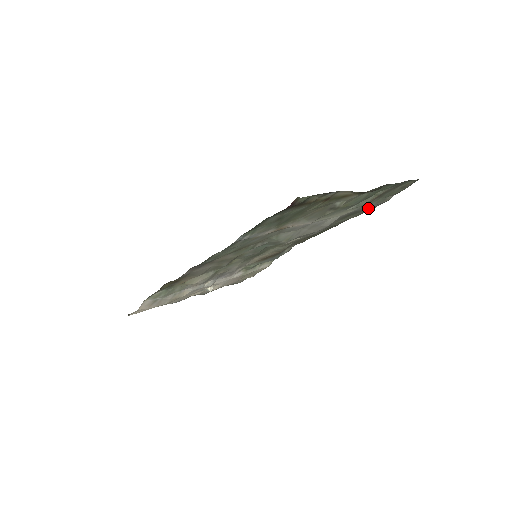
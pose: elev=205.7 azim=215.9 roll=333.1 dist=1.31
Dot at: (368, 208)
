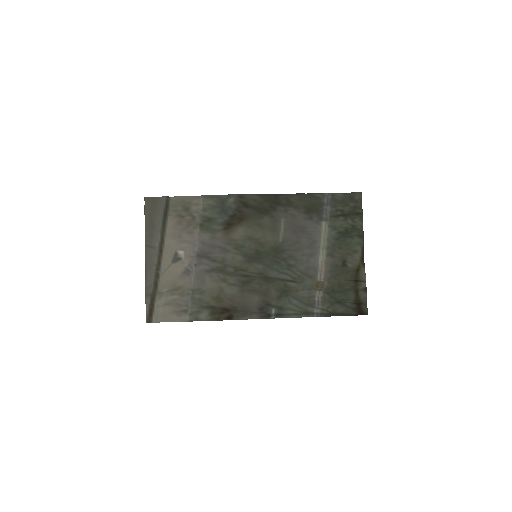
Dot at: (323, 202)
